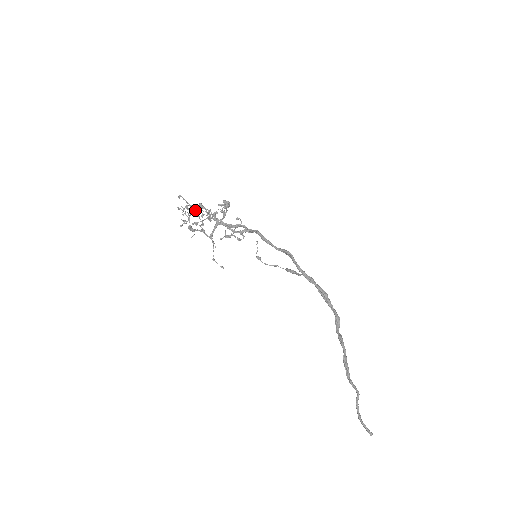
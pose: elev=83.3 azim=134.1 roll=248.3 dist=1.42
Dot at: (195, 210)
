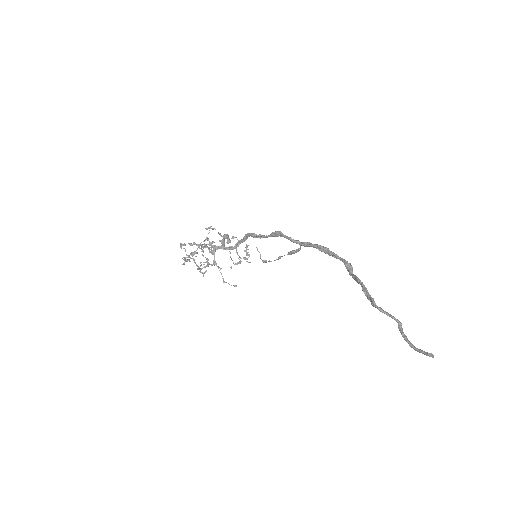
Dot at: (191, 245)
